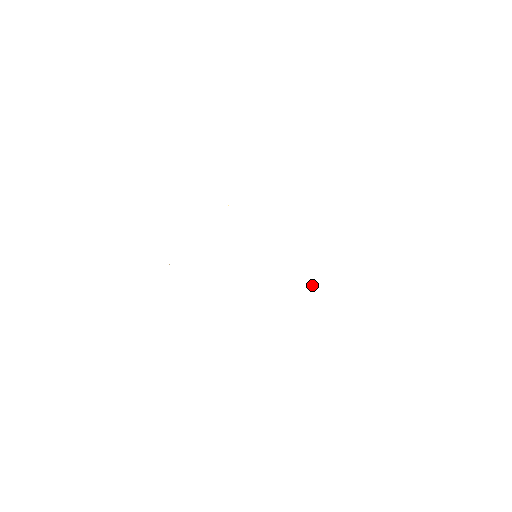
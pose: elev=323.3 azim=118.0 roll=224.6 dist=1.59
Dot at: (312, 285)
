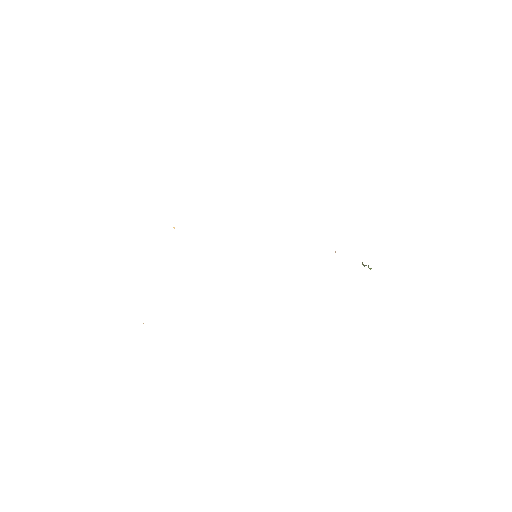
Dot at: (335, 252)
